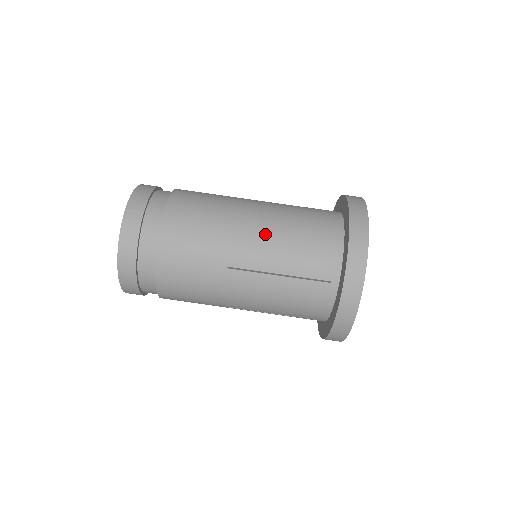
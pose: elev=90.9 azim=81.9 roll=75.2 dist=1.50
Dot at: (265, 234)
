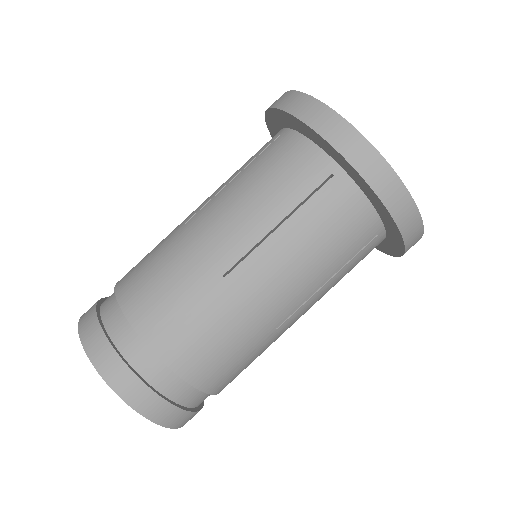
Dot at: (282, 272)
